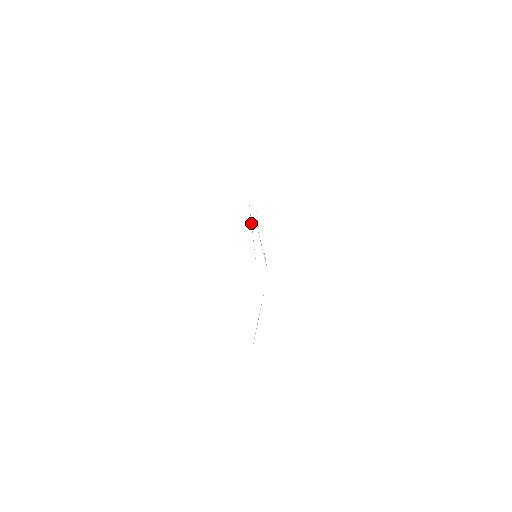
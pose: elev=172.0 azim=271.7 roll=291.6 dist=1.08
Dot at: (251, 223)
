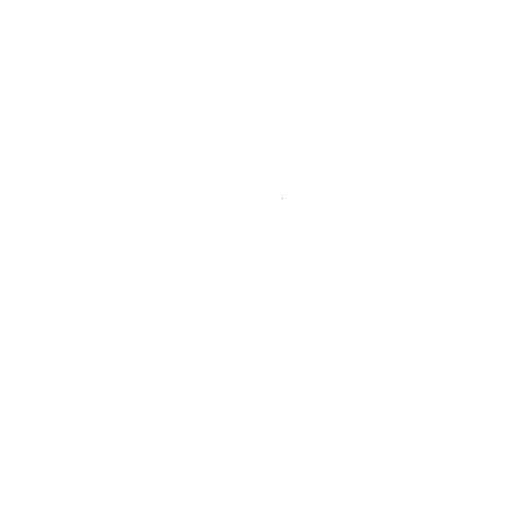
Dot at: occluded
